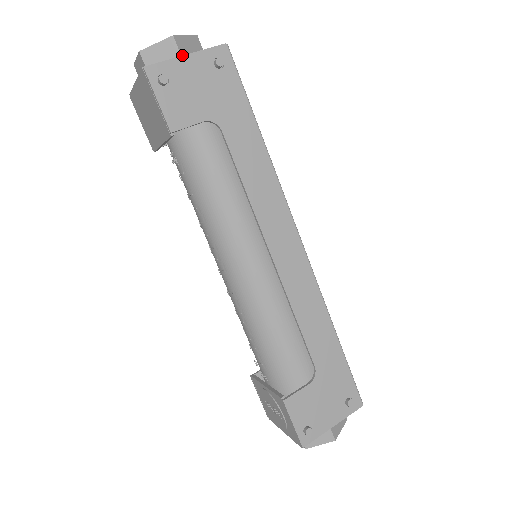
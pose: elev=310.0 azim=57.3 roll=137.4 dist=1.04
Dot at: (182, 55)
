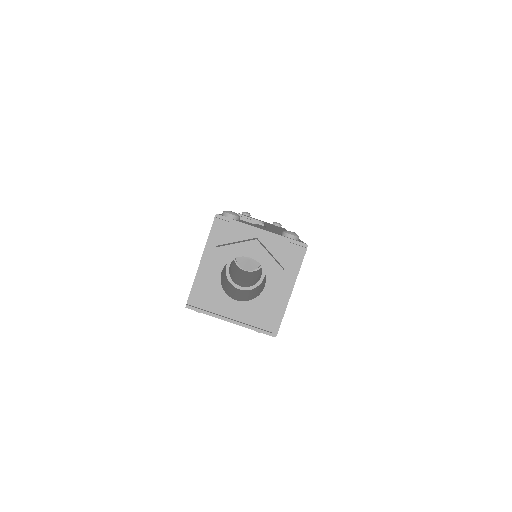
Dot at: occluded
